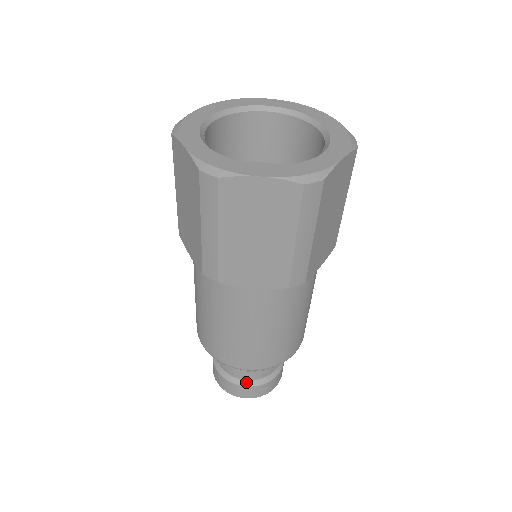
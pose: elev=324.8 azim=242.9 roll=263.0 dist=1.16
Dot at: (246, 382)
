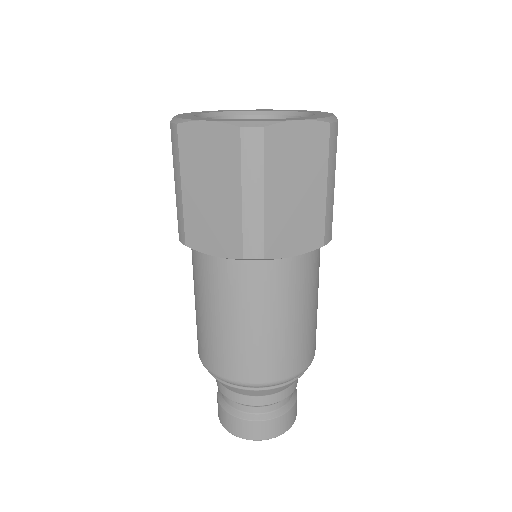
Dot at: (236, 412)
